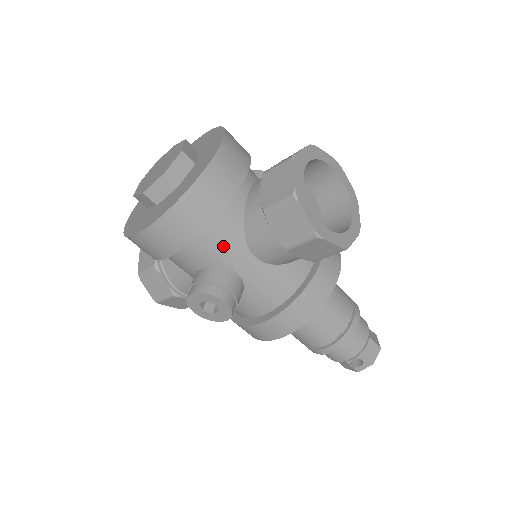
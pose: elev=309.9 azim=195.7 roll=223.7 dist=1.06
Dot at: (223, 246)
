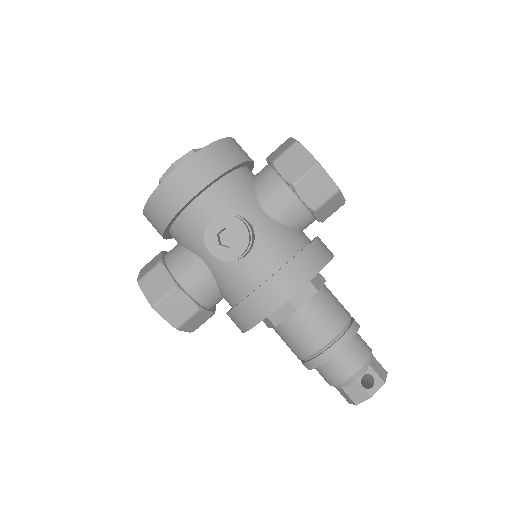
Dot at: (238, 195)
